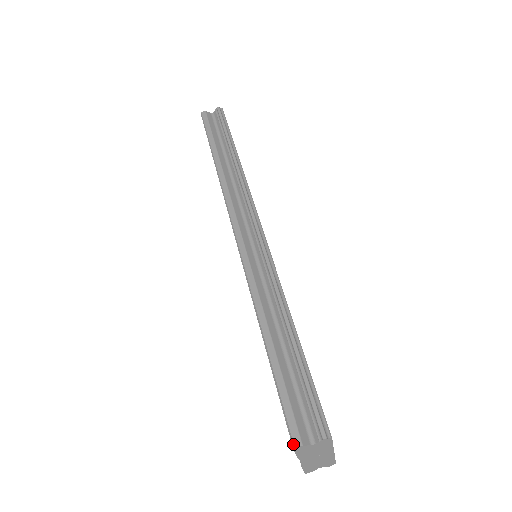
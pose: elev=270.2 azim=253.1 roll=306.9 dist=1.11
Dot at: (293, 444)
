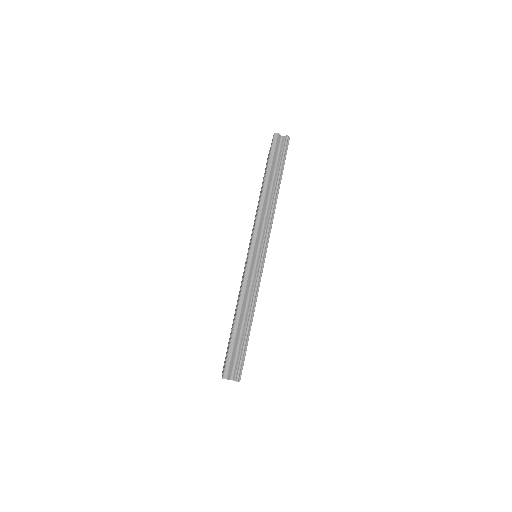
Dot at: (223, 377)
